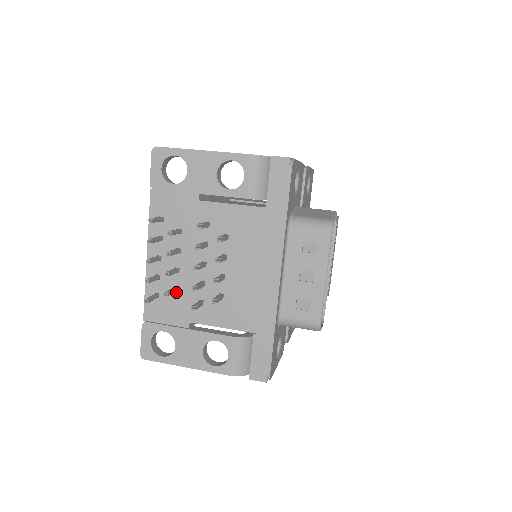
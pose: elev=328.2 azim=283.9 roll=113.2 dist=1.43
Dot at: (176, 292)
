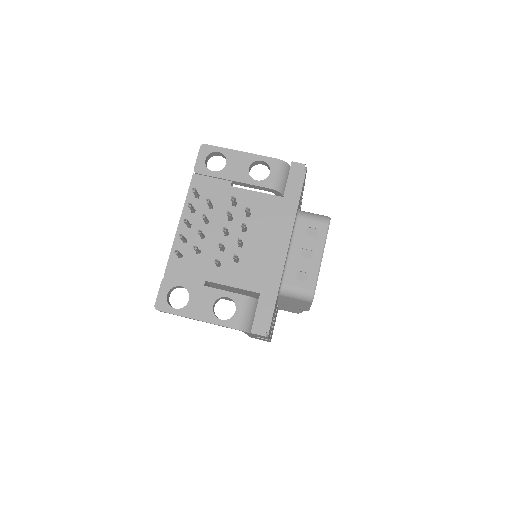
Dot at: (198, 254)
